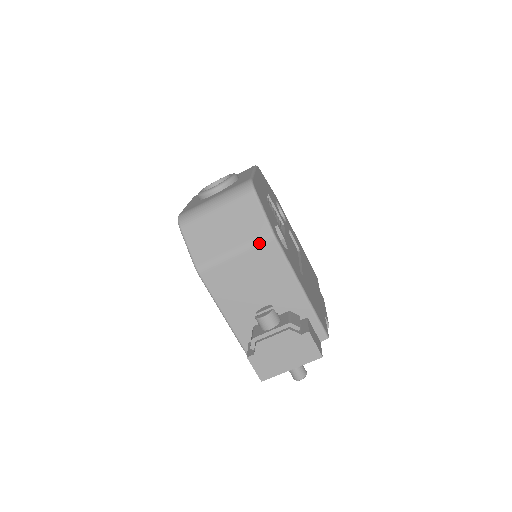
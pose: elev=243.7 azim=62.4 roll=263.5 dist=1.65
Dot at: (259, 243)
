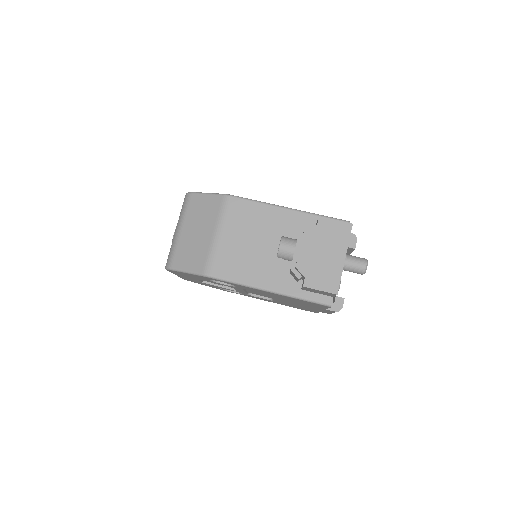
Dot at: (225, 210)
